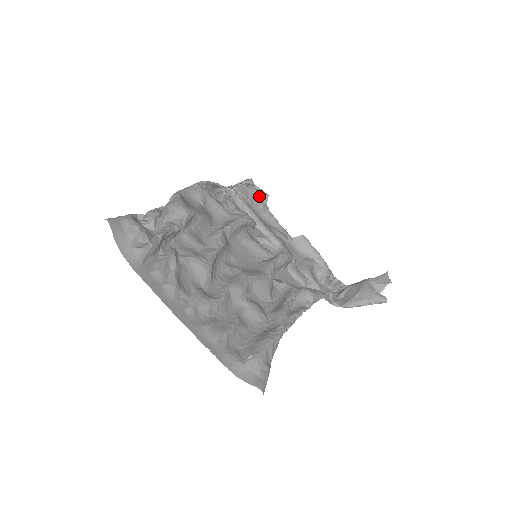
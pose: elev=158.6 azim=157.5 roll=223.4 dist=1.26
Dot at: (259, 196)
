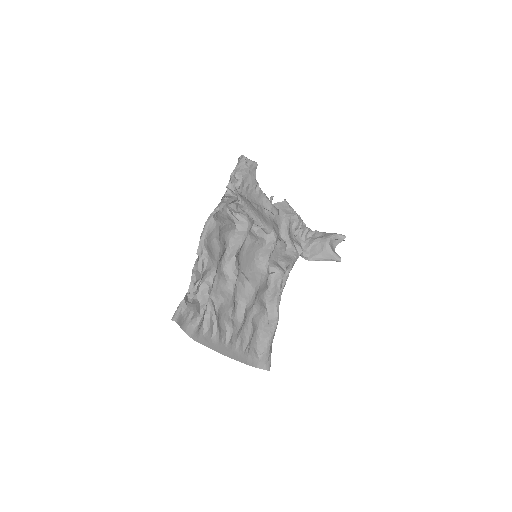
Dot at: (252, 179)
